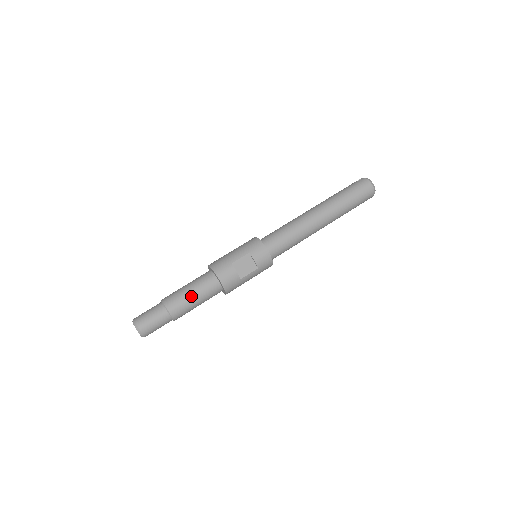
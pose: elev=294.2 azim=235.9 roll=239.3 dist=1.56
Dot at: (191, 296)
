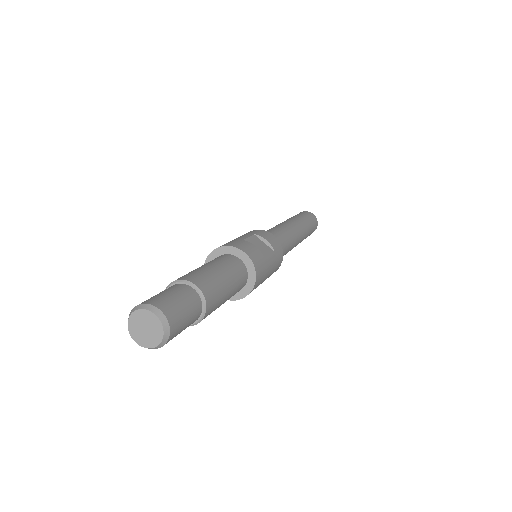
Dot at: (215, 270)
